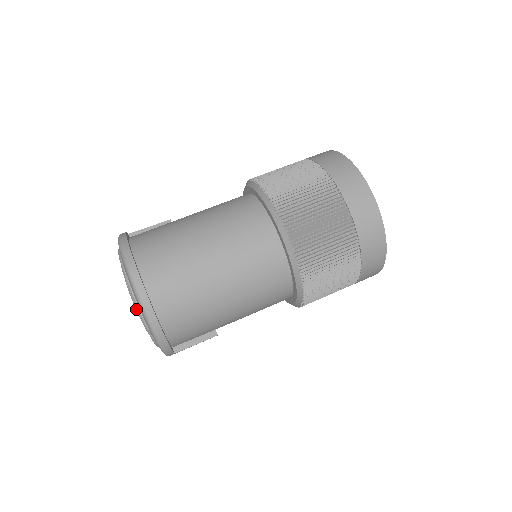
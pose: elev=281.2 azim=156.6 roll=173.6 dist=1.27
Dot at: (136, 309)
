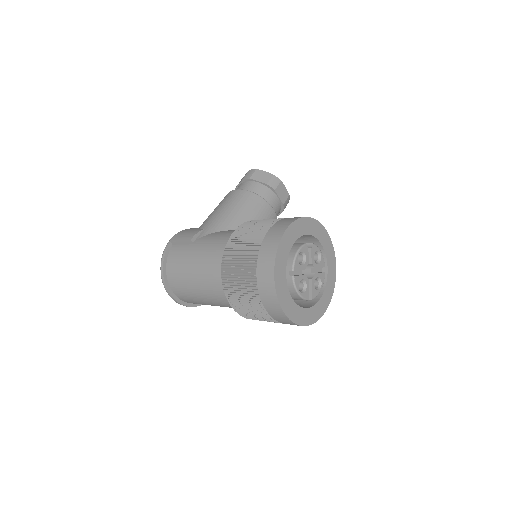
Dot at: occluded
